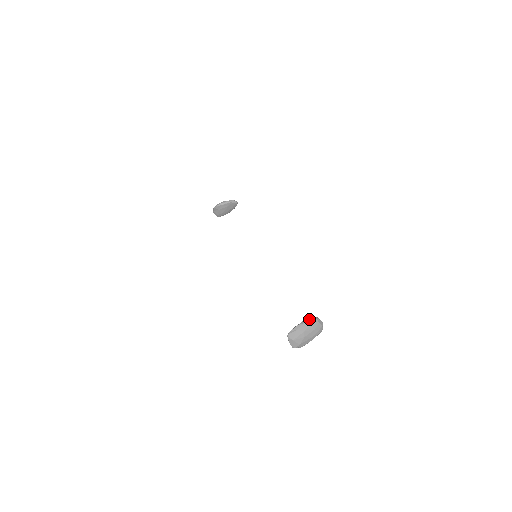
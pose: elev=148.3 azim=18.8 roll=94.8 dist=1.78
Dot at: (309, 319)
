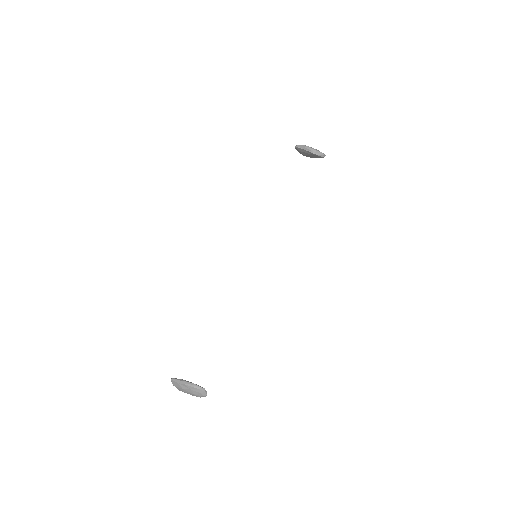
Dot at: (192, 385)
